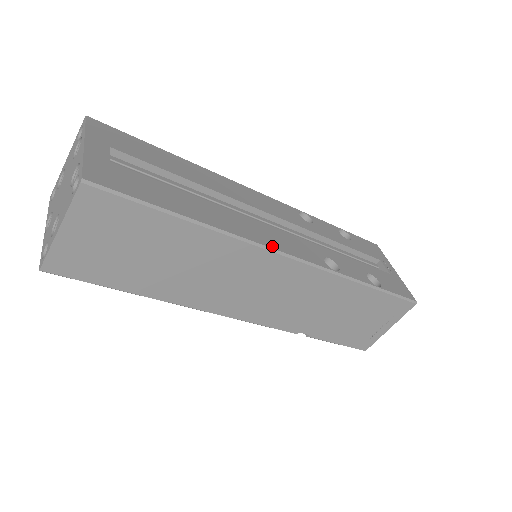
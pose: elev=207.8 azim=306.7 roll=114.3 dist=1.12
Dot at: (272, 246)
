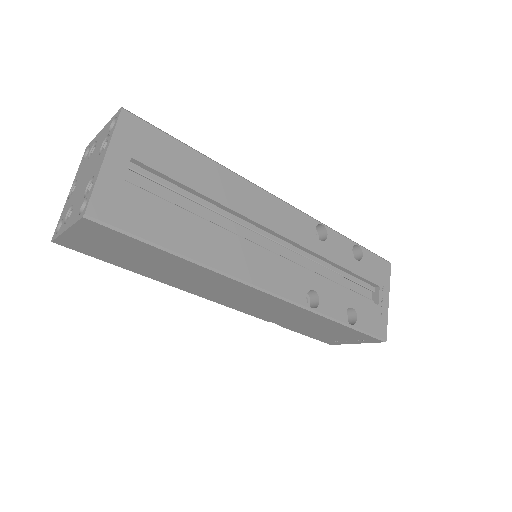
Dot at: (255, 282)
